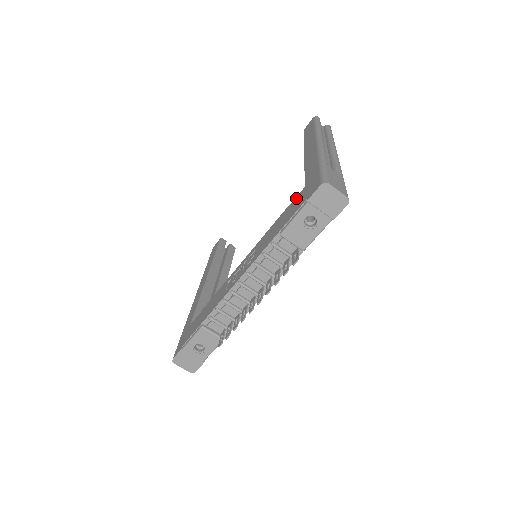
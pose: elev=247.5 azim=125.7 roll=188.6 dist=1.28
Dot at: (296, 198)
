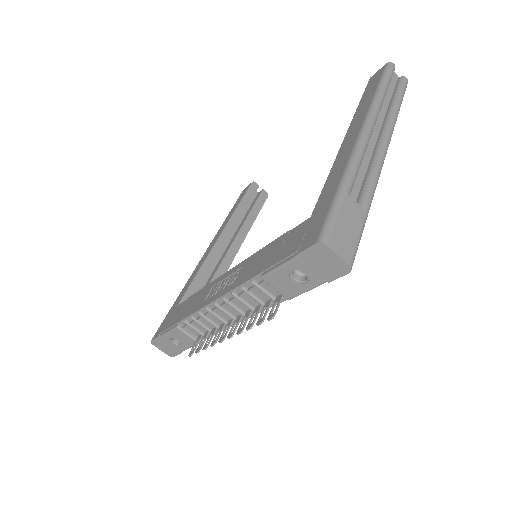
Dot at: (297, 228)
